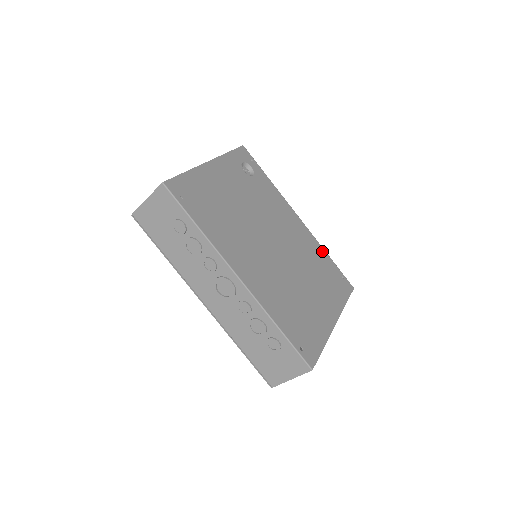
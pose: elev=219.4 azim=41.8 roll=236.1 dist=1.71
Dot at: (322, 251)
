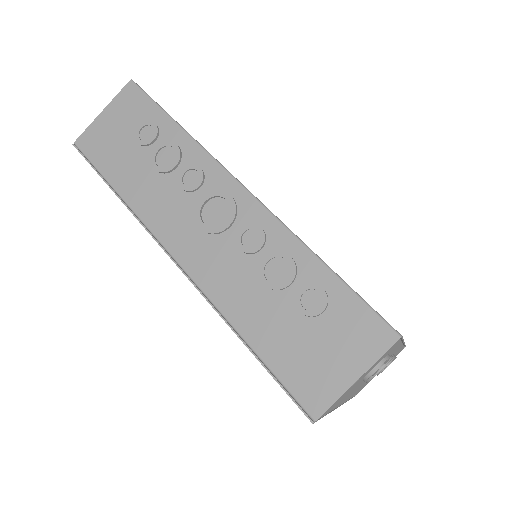
Dot at: occluded
